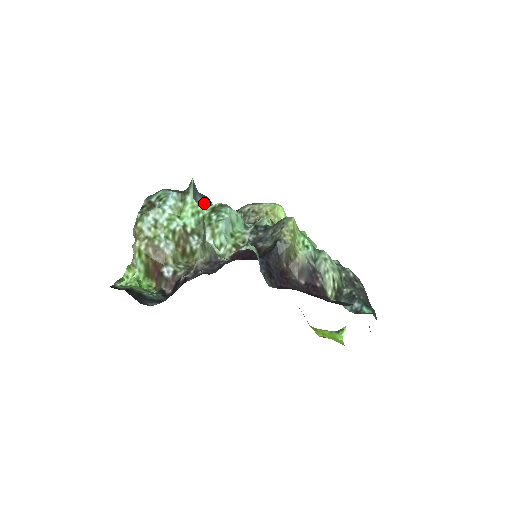
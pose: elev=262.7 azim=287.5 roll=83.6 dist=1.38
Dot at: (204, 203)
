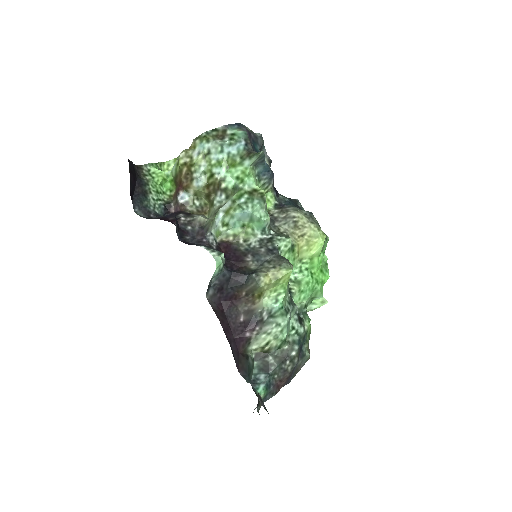
Dot at: (262, 176)
